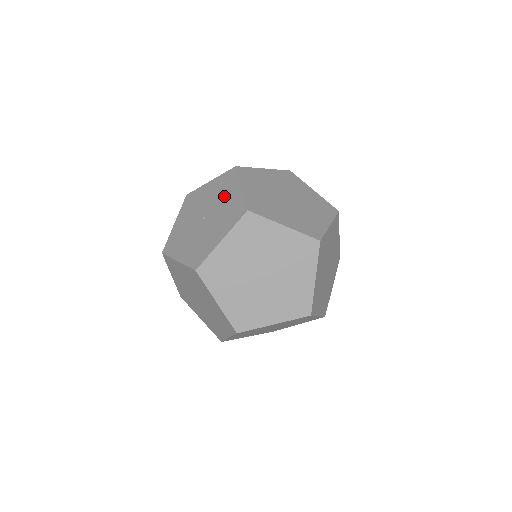
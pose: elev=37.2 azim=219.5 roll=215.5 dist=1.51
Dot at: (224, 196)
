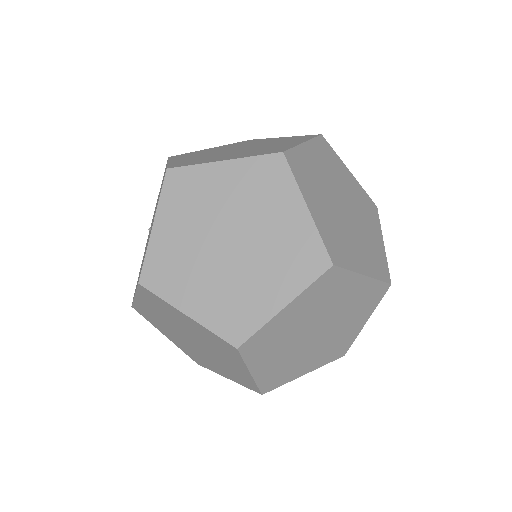
Dot at: occluded
